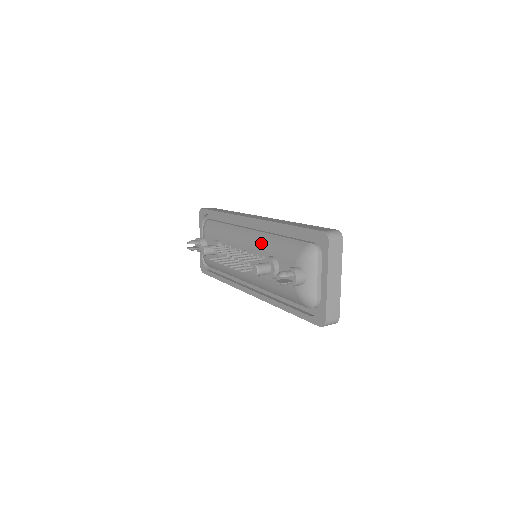
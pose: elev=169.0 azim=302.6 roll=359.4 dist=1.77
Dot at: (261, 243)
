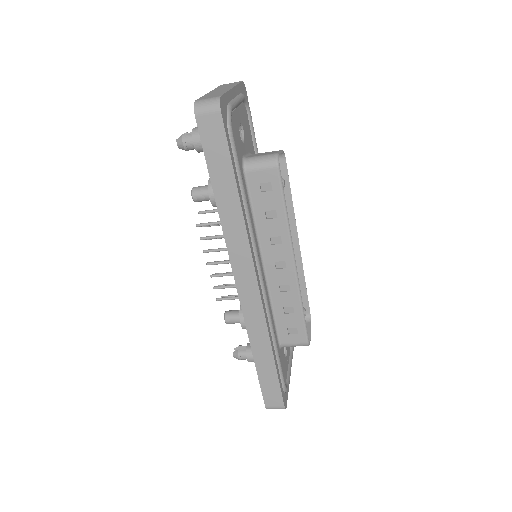
Dot at: occluded
